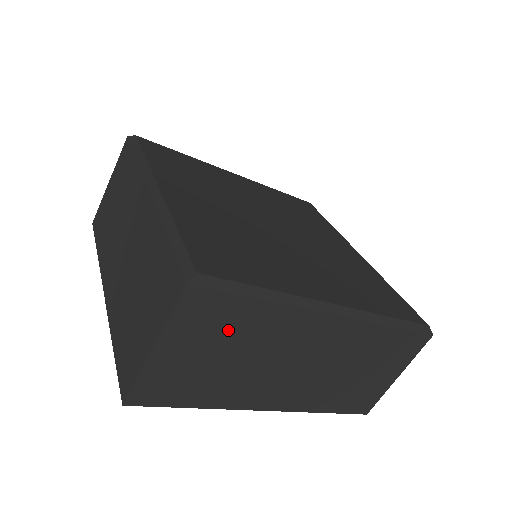
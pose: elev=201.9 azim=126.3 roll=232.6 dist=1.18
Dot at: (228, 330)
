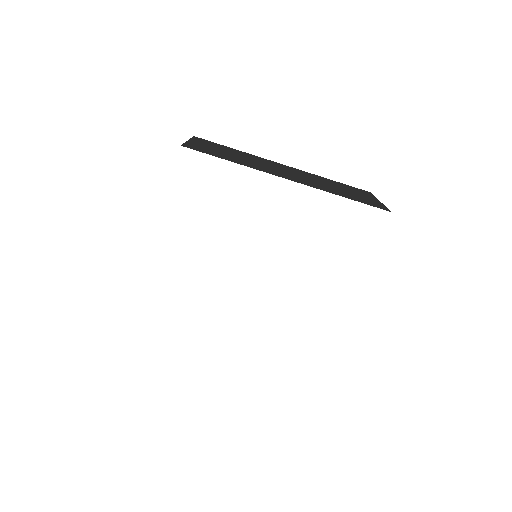
Dot at: (225, 149)
